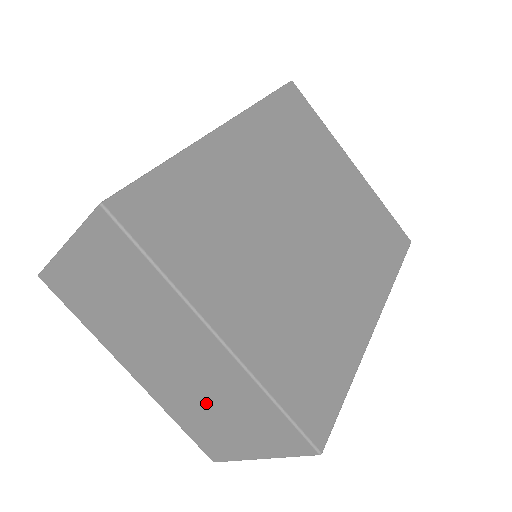
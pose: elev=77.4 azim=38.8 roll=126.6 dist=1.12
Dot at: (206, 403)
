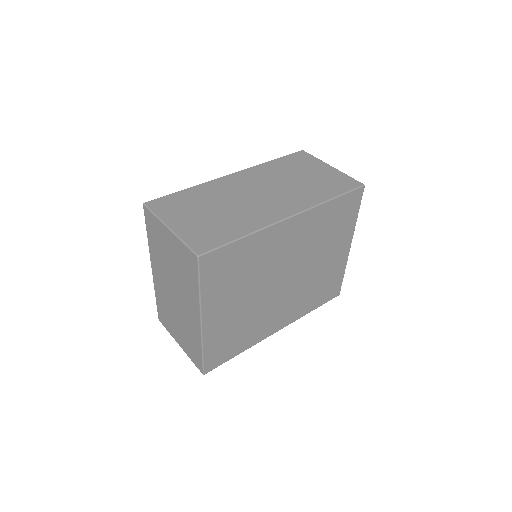
Dot at: (176, 316)
